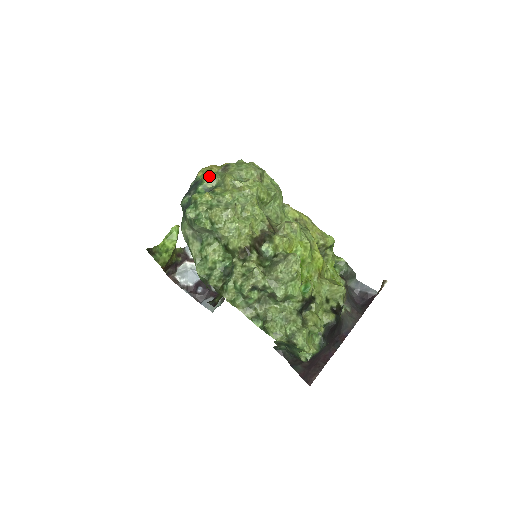
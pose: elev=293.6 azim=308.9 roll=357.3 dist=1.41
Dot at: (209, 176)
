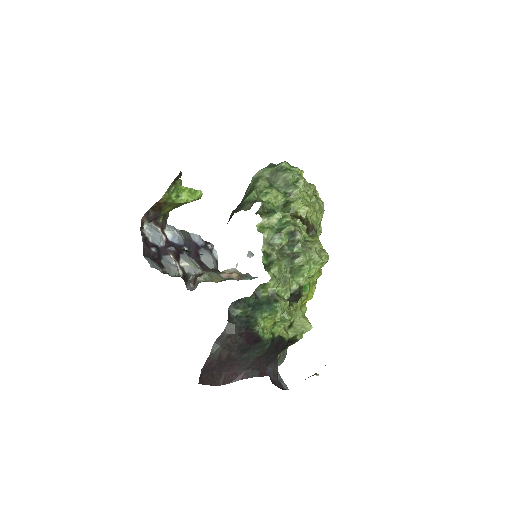
Dot at: occluded
